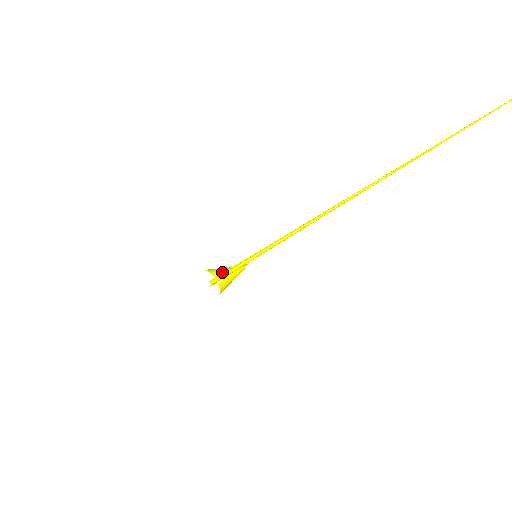
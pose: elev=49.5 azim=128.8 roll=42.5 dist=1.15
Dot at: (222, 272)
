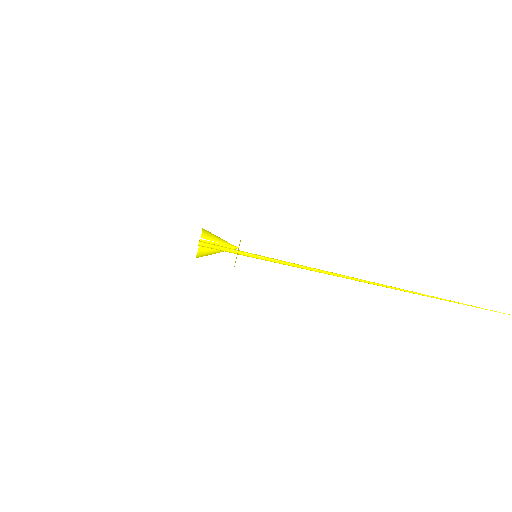
Dot at: (212, 236)
